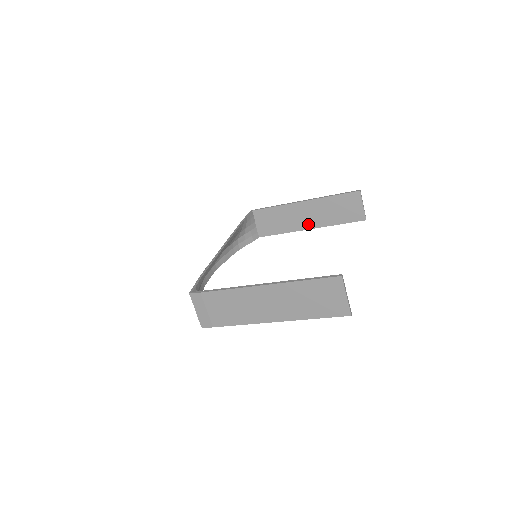
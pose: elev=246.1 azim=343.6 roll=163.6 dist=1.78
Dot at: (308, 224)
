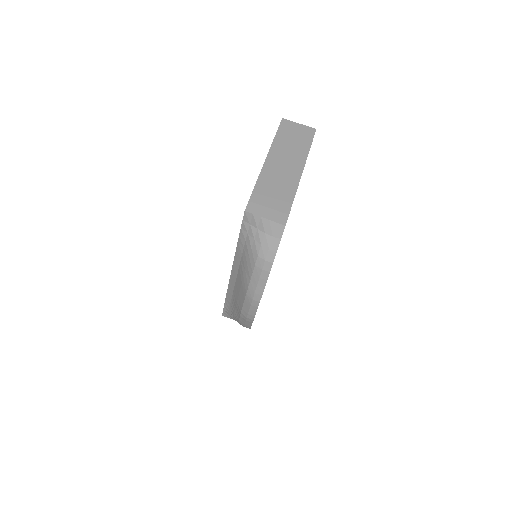
Dot at: occluded
